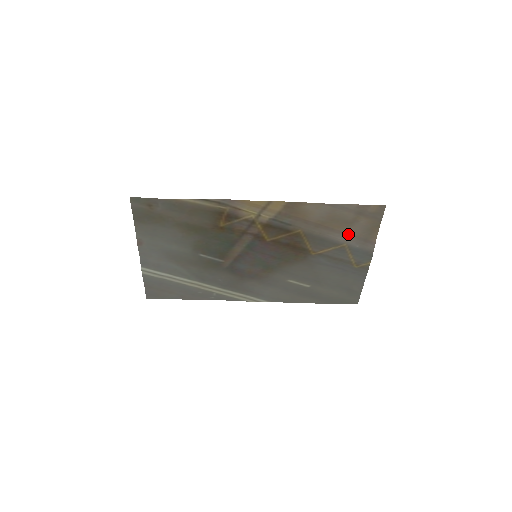
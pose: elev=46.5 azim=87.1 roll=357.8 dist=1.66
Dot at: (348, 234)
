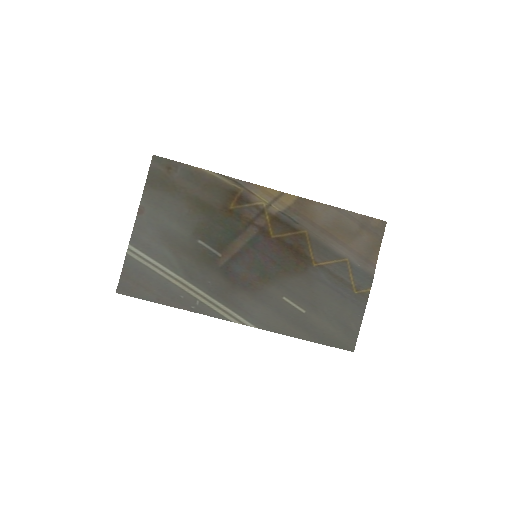
Dot at: (350, 249)
